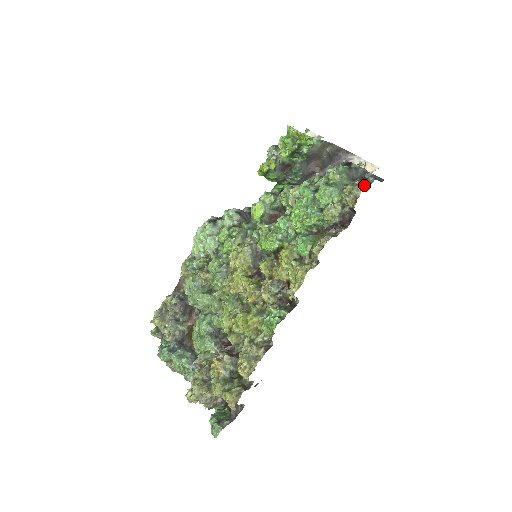
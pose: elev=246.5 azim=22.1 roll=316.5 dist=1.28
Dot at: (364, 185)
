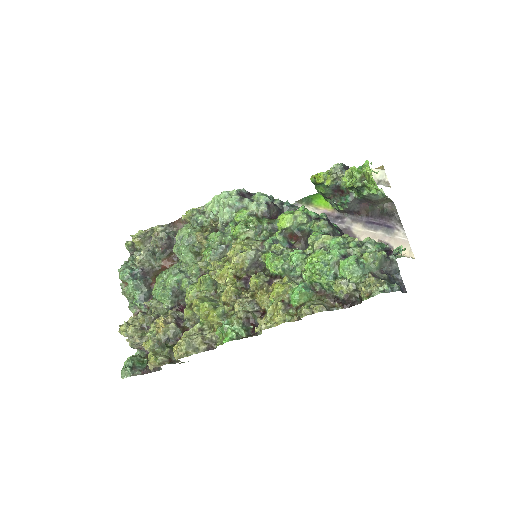
Dot at: (386, 289)
